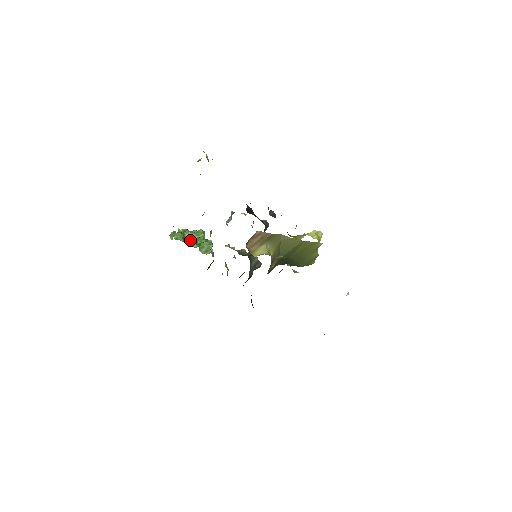
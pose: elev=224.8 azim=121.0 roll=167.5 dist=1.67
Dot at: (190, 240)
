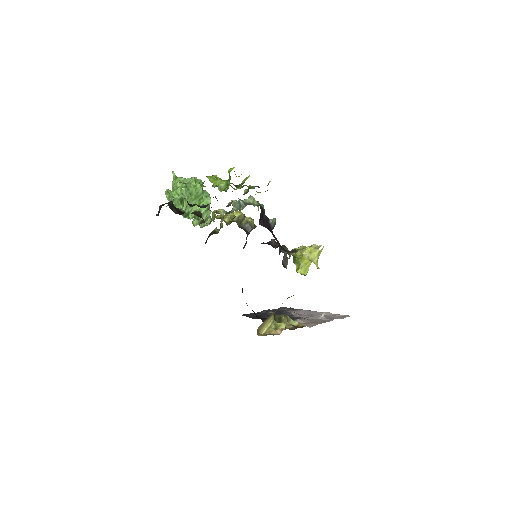
Dot at: (189, 208)
